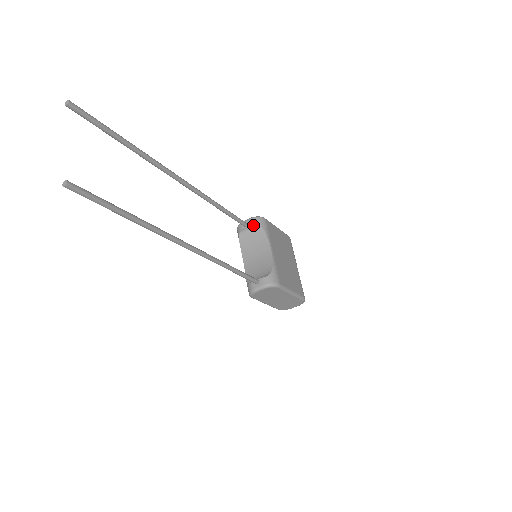
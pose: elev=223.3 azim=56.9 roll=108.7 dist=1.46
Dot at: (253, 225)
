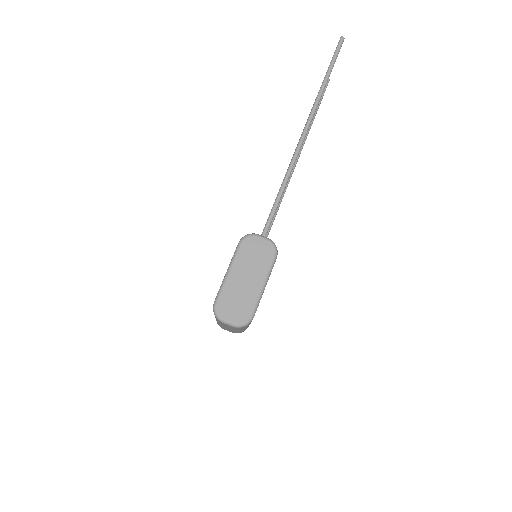
Dot at: occluded
